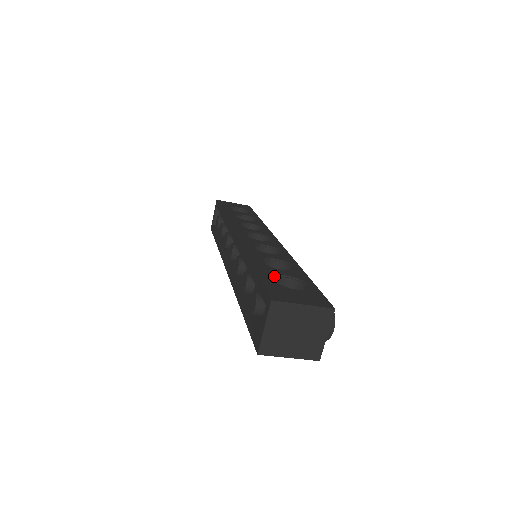
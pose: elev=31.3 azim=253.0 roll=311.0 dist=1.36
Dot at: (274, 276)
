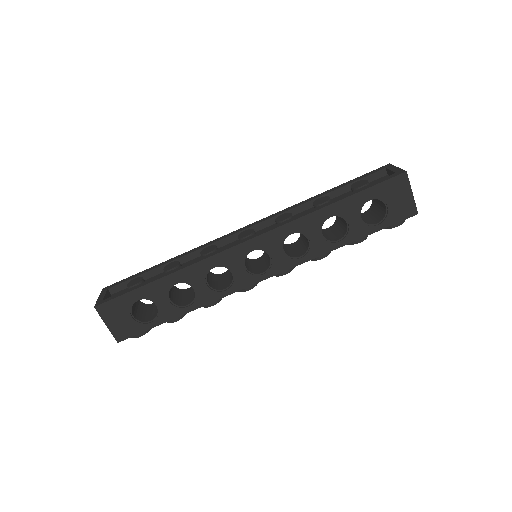
Dot at: occluded
